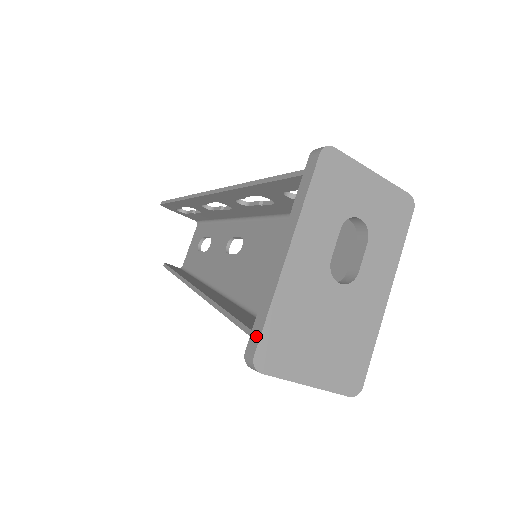
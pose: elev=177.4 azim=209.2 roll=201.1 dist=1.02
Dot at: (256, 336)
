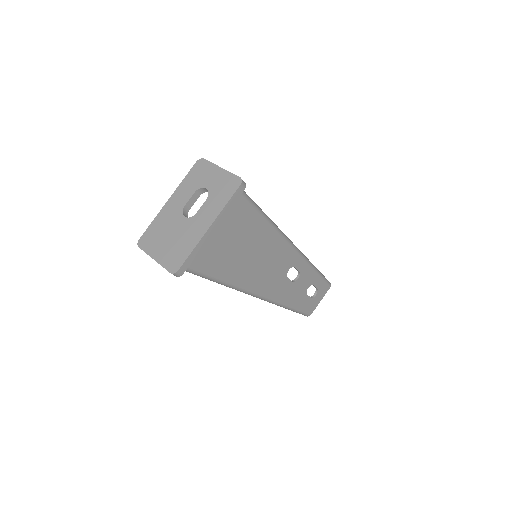
Dot at: (146, 234)
